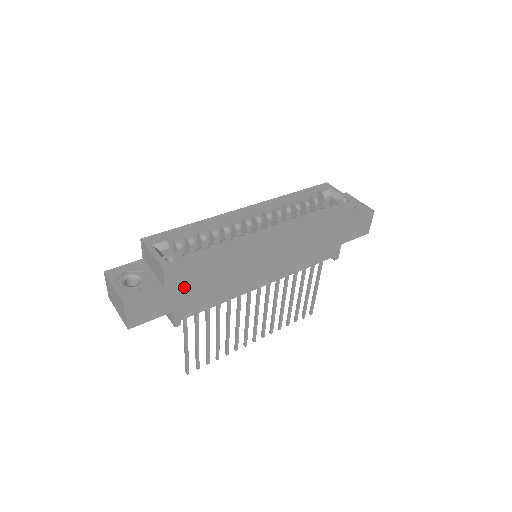
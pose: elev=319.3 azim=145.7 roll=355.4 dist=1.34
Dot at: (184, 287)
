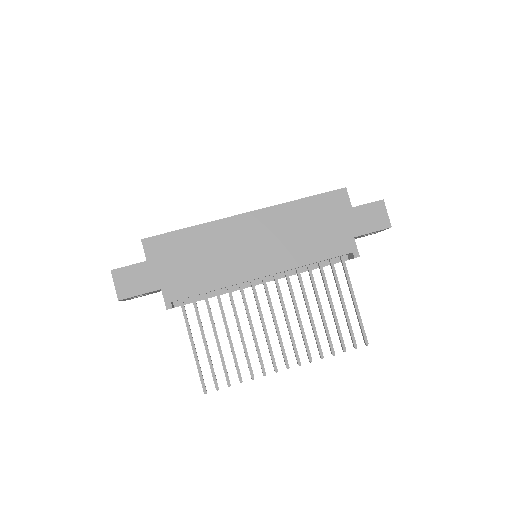
Dot at: (166, 263)
